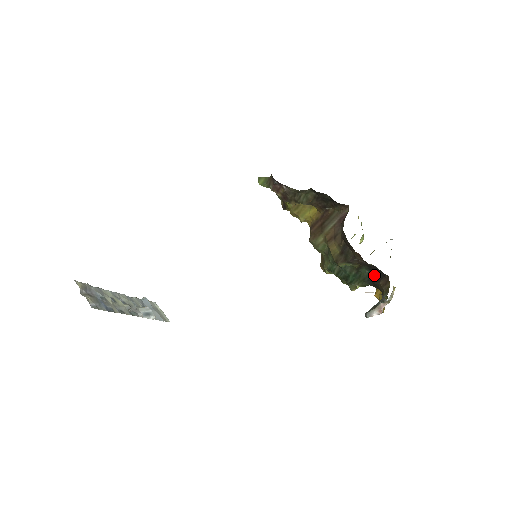
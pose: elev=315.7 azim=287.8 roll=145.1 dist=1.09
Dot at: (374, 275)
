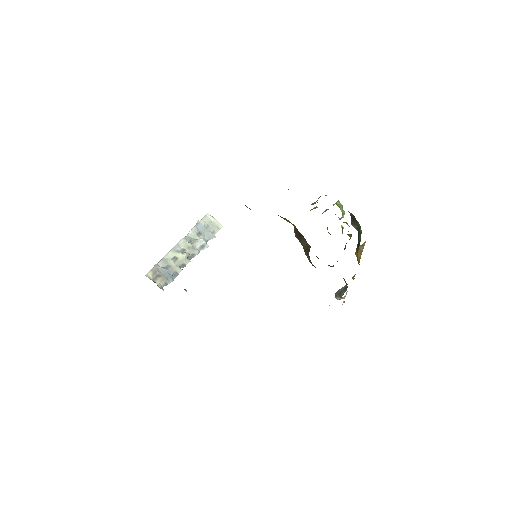
Dot at: occluded
